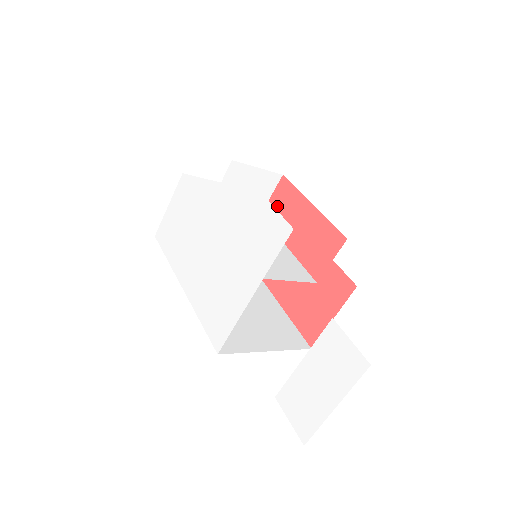
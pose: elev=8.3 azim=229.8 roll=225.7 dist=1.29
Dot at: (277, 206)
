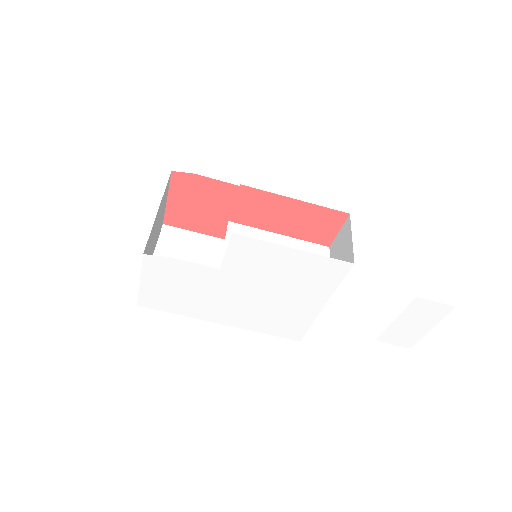
Dot at: (248, 210)
